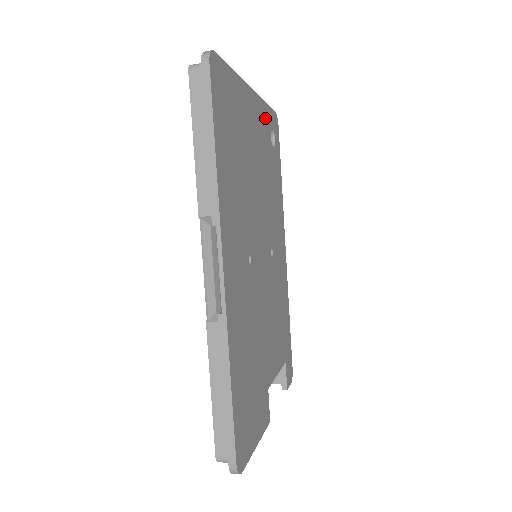
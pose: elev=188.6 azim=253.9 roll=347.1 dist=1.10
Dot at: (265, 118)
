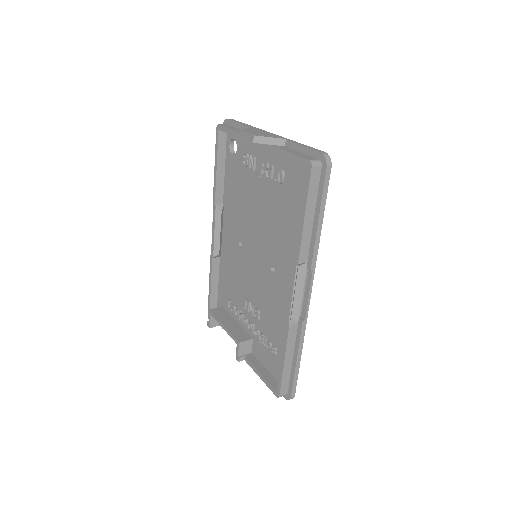
Dot at: occluded
